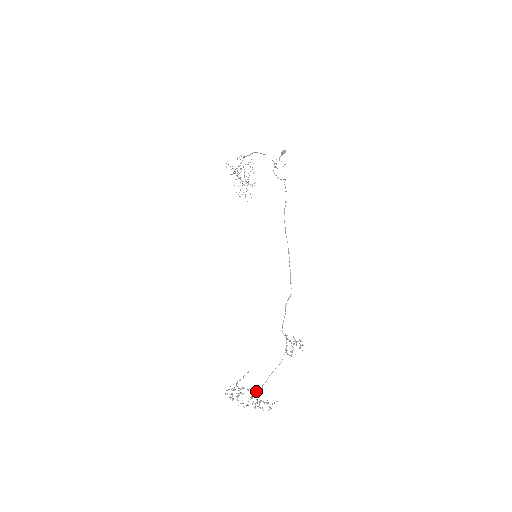
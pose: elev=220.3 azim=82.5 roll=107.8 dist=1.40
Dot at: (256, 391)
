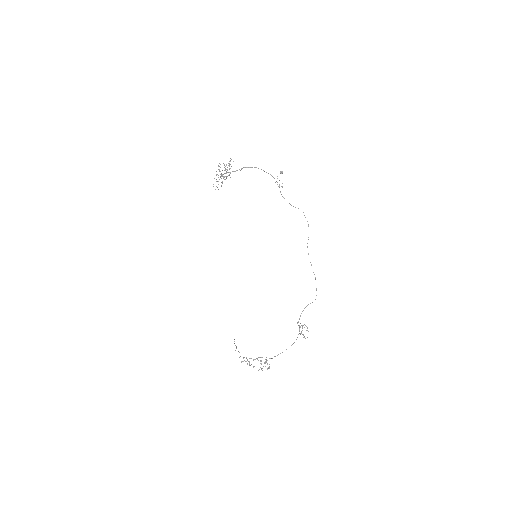
Dot at: occluded
